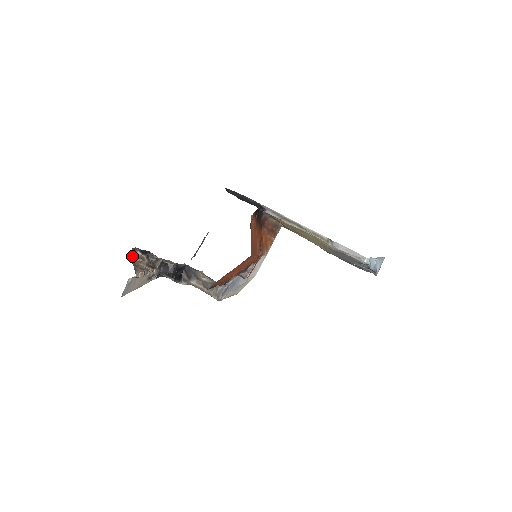
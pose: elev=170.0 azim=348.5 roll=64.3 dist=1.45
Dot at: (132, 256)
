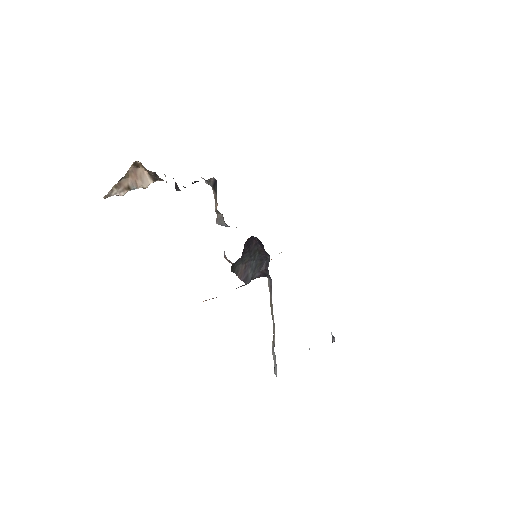
Dot at: (140, 163)
